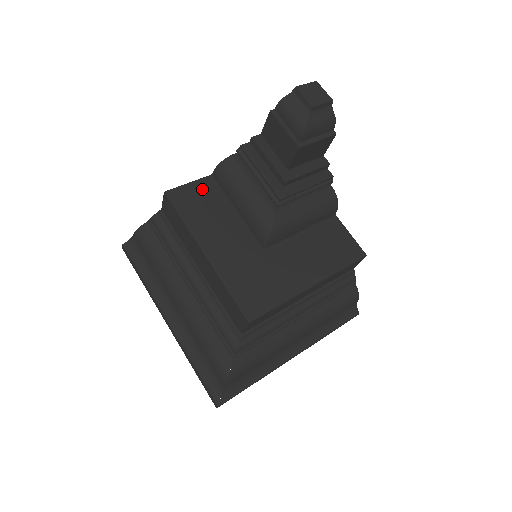
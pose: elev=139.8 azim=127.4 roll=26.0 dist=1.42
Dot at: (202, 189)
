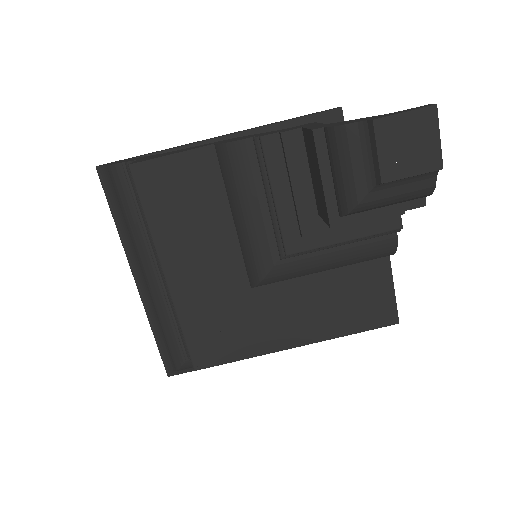
Dot at: (189, 170)
